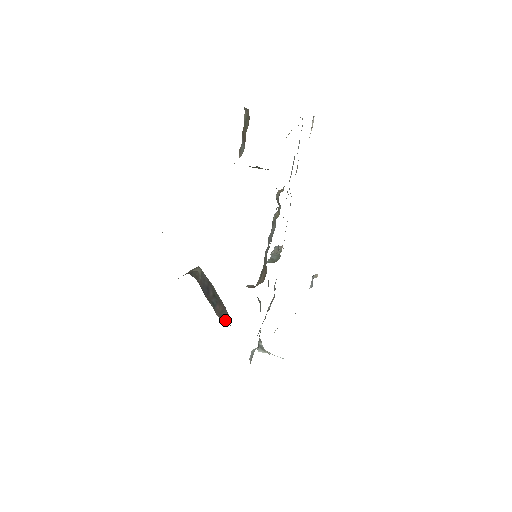
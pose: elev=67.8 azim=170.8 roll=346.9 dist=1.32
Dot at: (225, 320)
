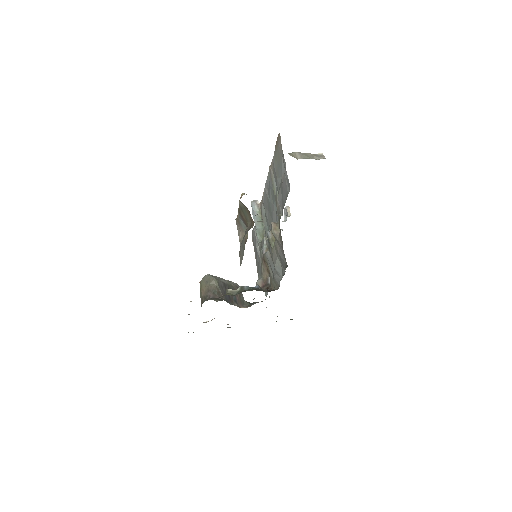
Dot at: (244, 301)
